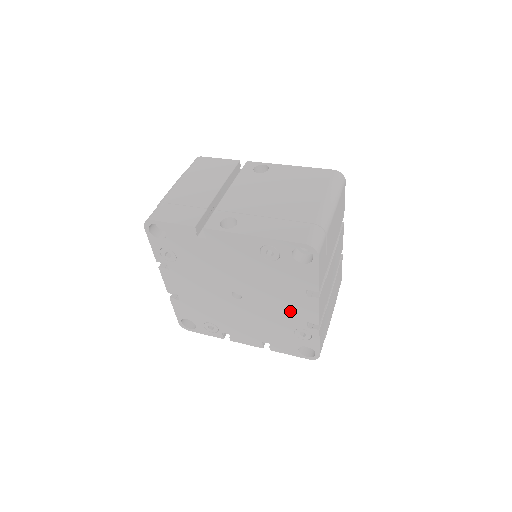
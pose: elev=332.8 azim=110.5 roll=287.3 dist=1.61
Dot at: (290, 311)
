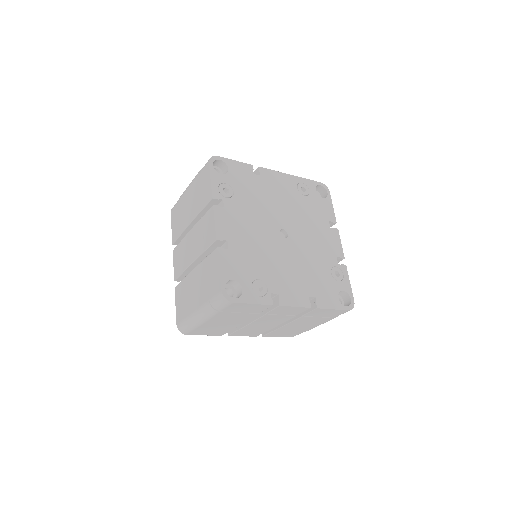
Dot at: (324, 246)
